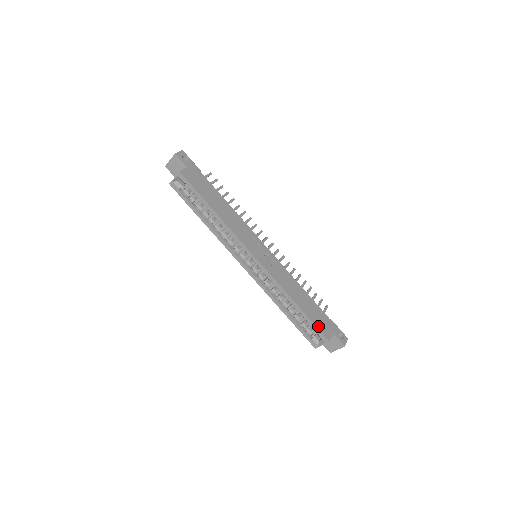
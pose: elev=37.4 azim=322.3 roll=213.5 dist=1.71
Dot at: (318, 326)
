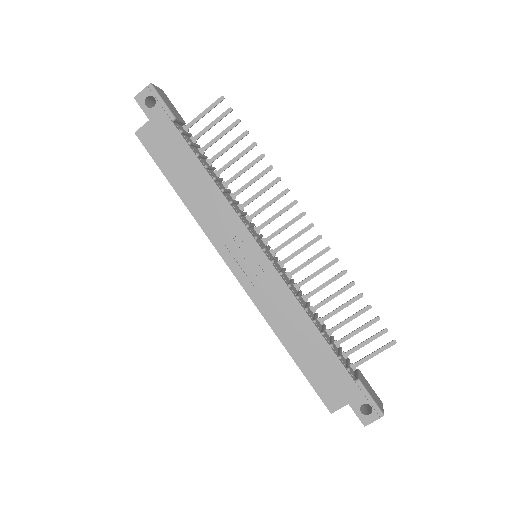
Dot at: (318, 388)
